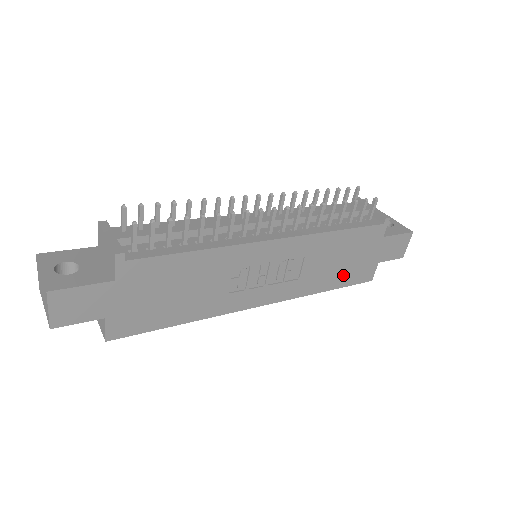
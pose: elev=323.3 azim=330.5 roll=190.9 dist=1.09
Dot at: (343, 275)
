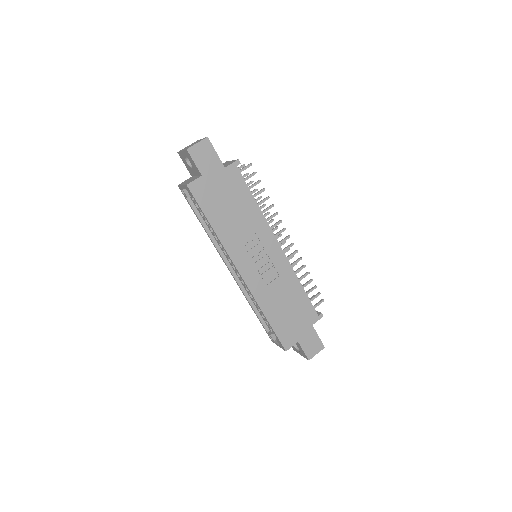
Dot at: (280, 320)
